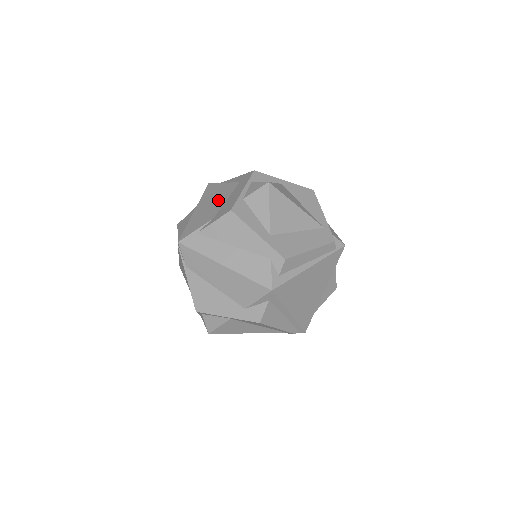
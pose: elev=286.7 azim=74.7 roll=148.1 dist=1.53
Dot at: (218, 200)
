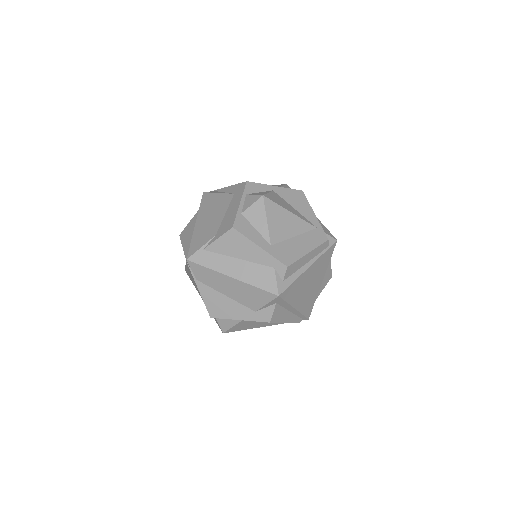
Dot at: (217, 213)
